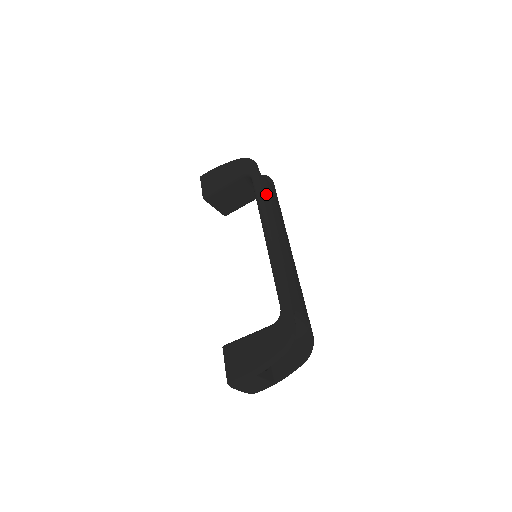
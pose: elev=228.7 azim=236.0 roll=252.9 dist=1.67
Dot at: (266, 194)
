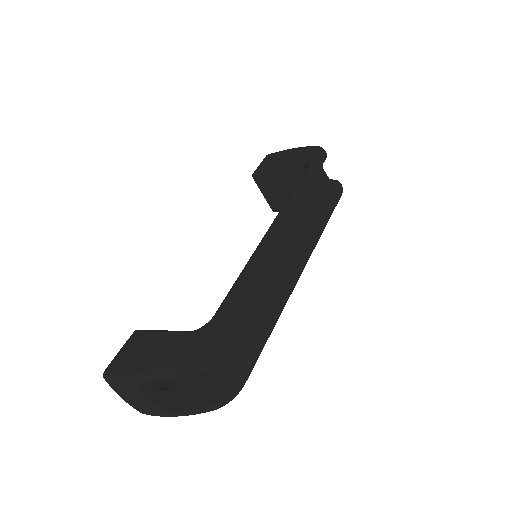
Dot at: (310, 190)
